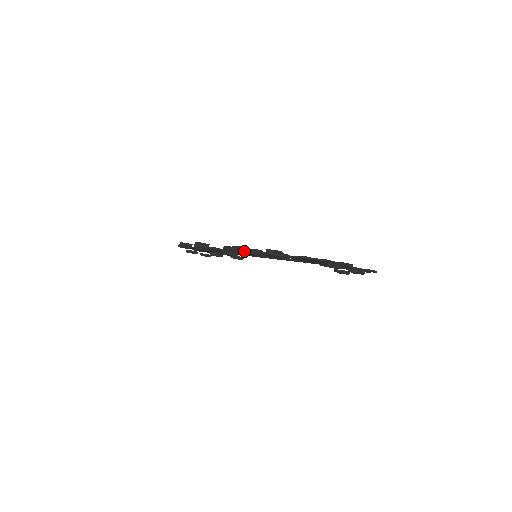
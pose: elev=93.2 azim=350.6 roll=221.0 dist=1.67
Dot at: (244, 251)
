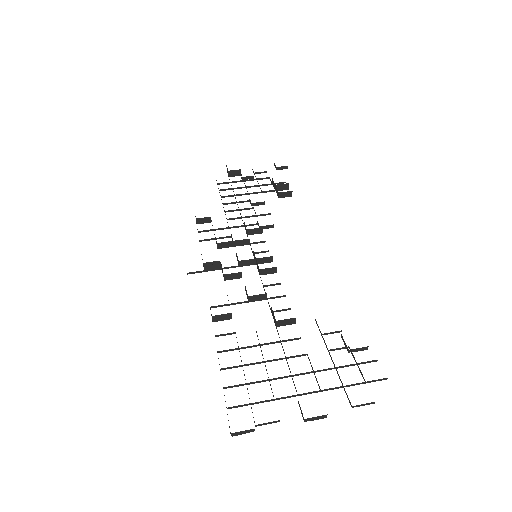
Dot at: (215, 268)
